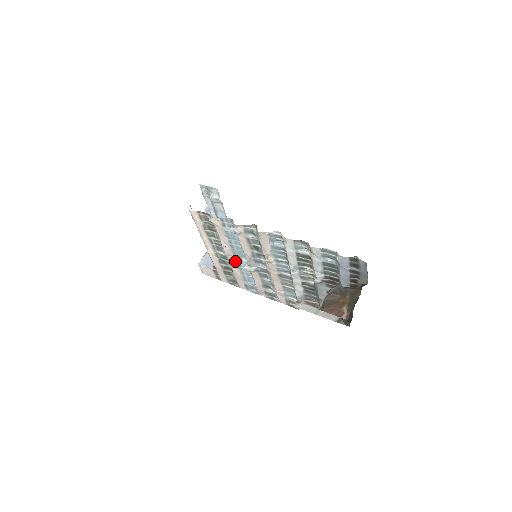
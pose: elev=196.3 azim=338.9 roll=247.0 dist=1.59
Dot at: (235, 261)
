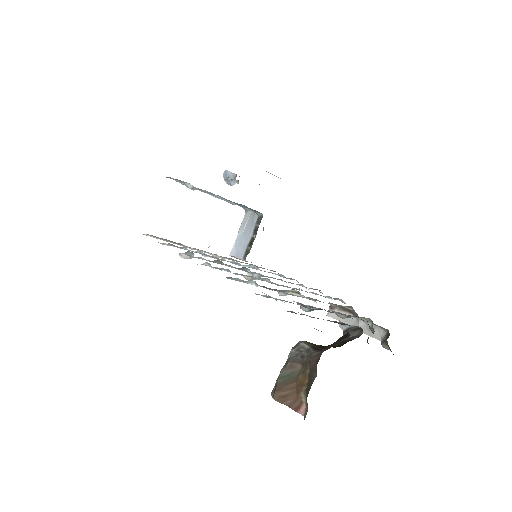
Dot at: occluded
